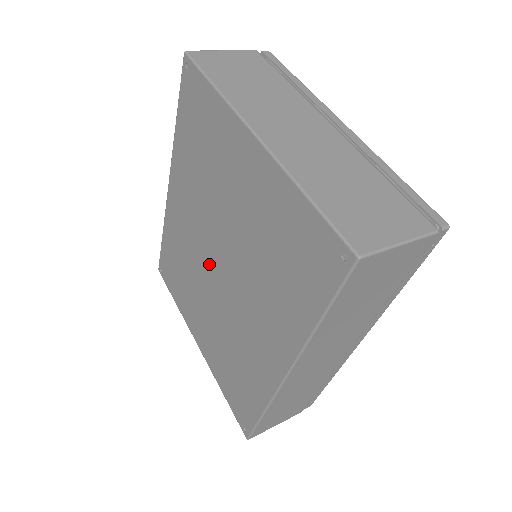
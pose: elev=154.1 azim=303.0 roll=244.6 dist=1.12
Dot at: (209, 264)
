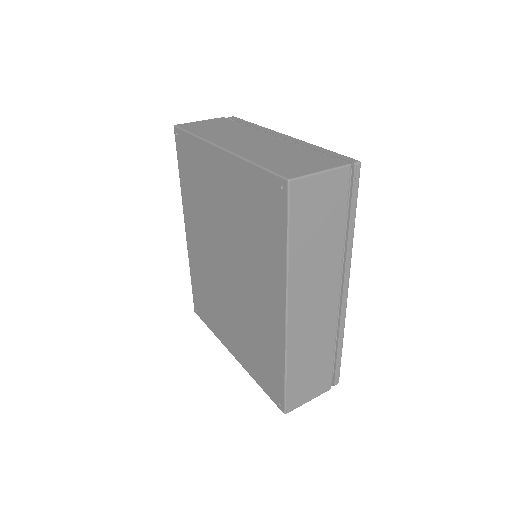
Dot at: (222, 270)
